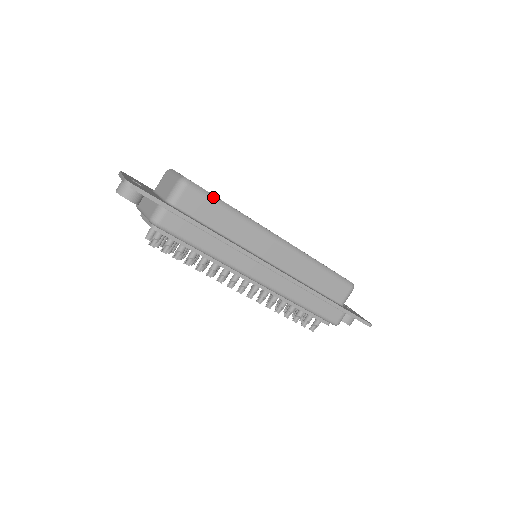
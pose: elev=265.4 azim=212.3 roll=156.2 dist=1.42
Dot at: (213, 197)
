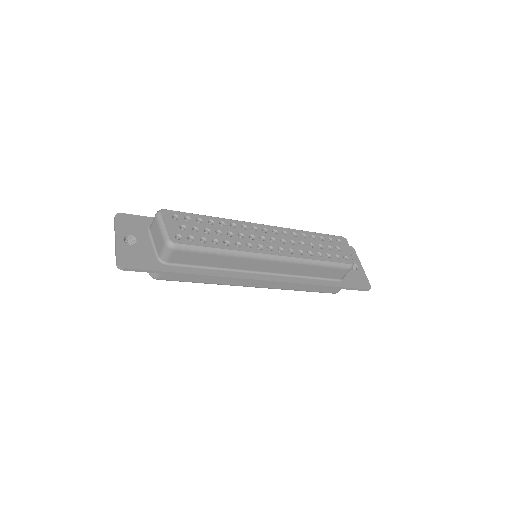
Dot at: (201, 248)
